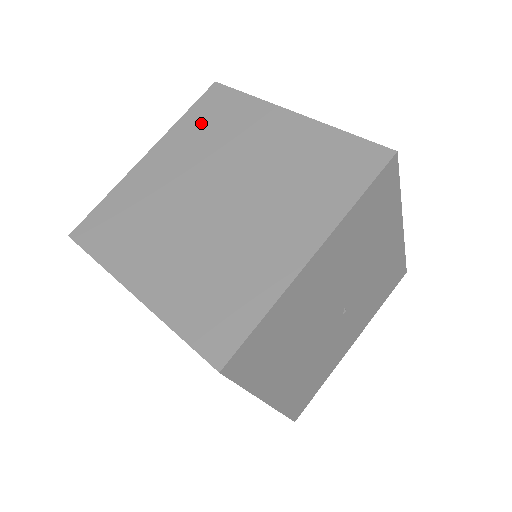
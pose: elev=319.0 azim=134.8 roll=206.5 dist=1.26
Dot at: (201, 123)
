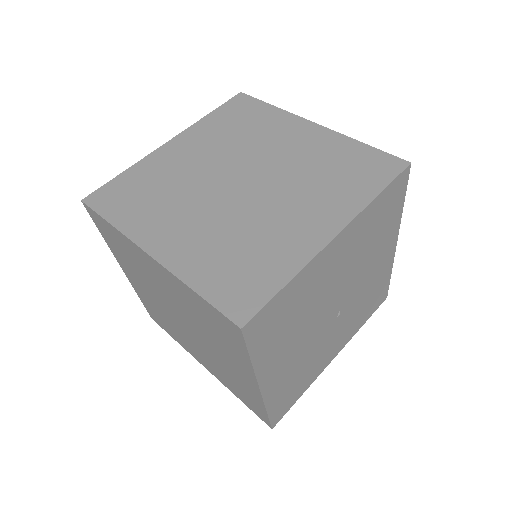
Dot at: (226, 122)
